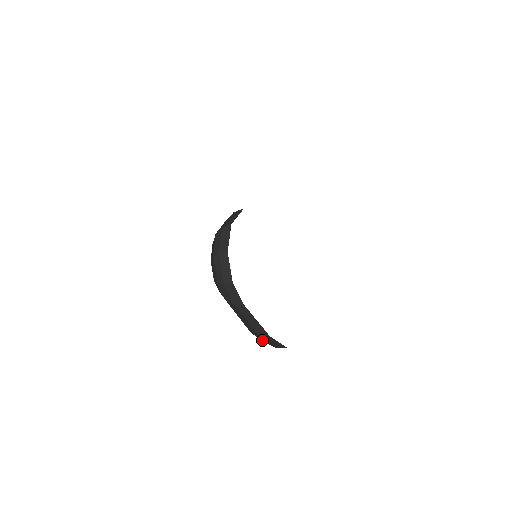
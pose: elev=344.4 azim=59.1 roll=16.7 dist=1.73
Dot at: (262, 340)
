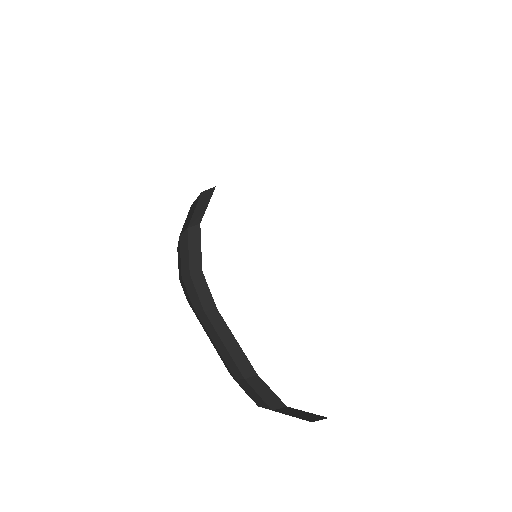
Dot at: (253, 398)
